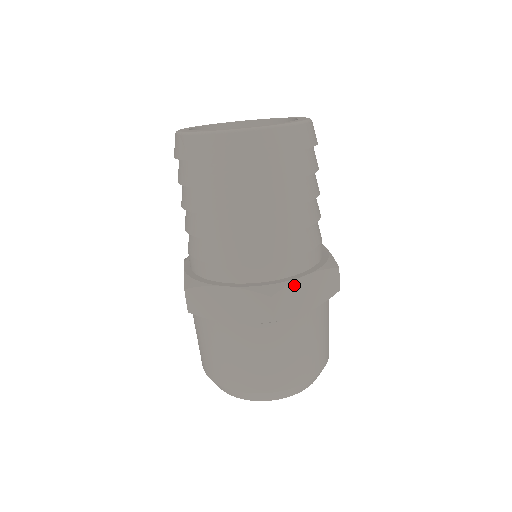
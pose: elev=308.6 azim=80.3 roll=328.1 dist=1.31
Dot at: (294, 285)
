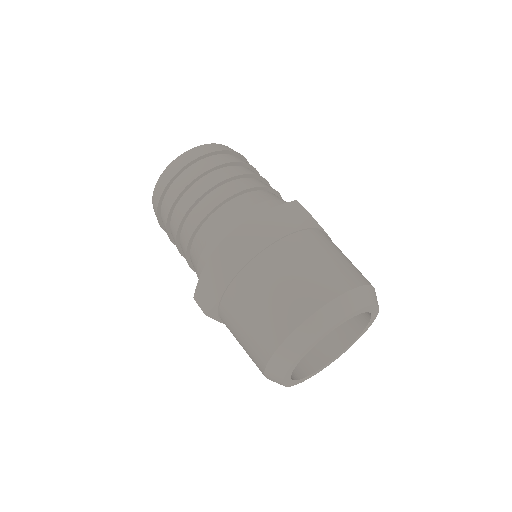
Dot at: occluded
